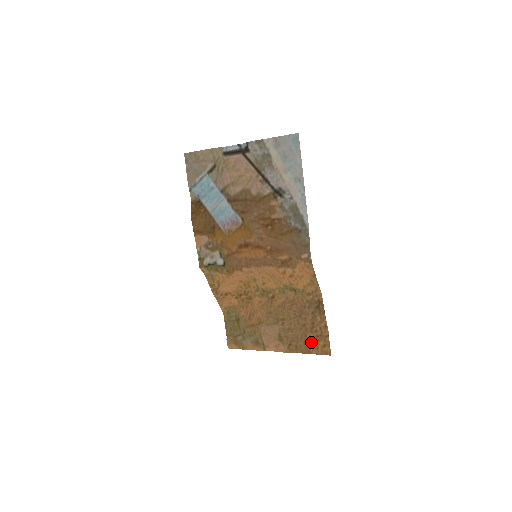
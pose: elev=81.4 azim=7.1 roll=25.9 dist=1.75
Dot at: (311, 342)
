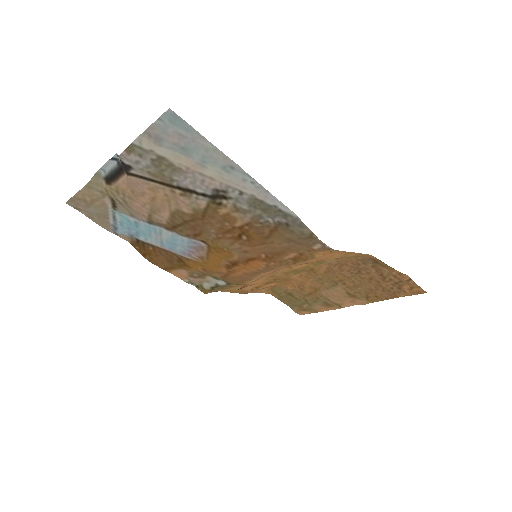
Dot at: (392, 289)
